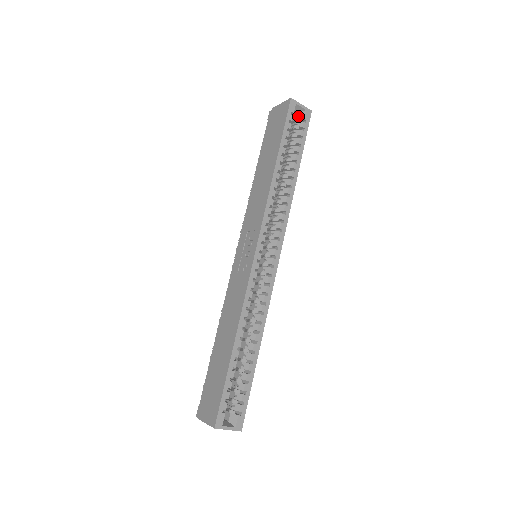
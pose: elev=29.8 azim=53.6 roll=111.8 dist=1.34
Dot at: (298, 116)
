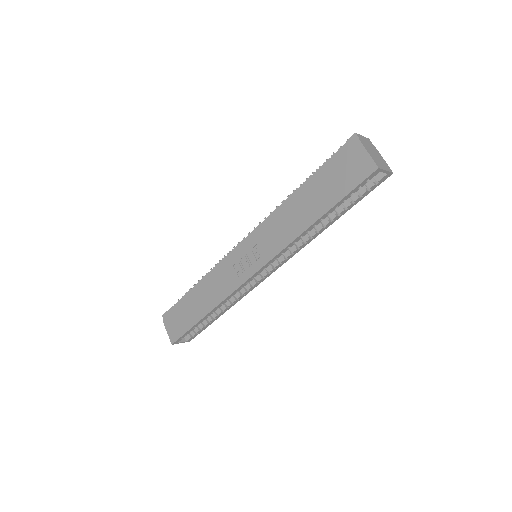
Dot at: occluded
